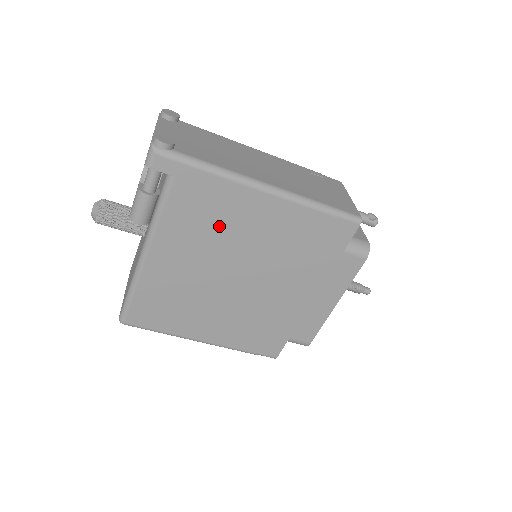
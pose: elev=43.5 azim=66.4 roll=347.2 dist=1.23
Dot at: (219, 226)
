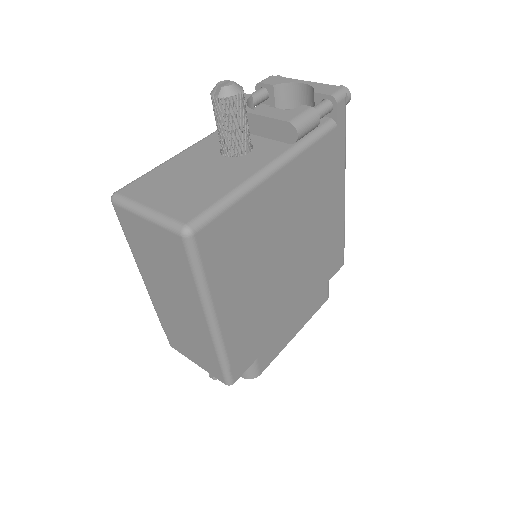
Dot at: (318, 194)
